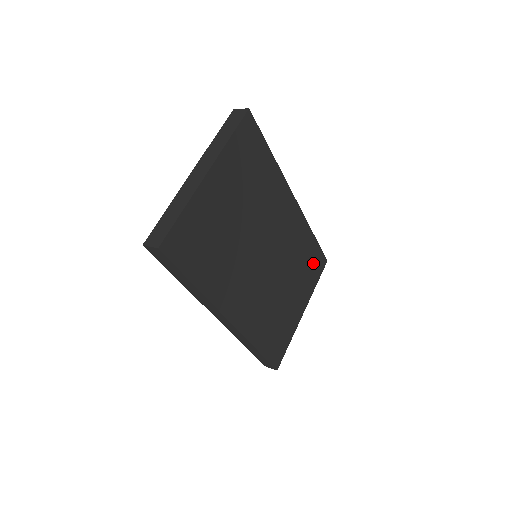
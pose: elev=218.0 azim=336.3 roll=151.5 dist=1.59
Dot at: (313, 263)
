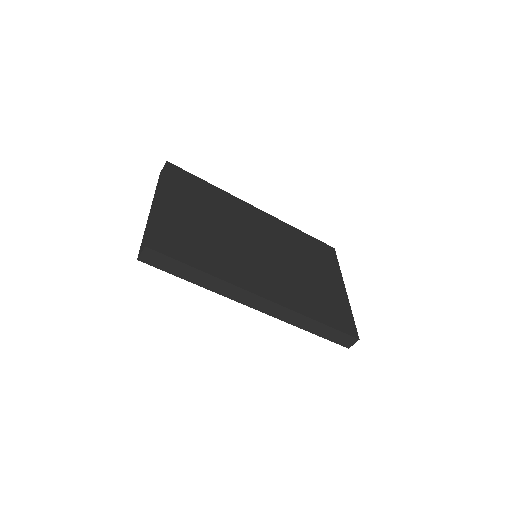
Dot at: (319, 251)
